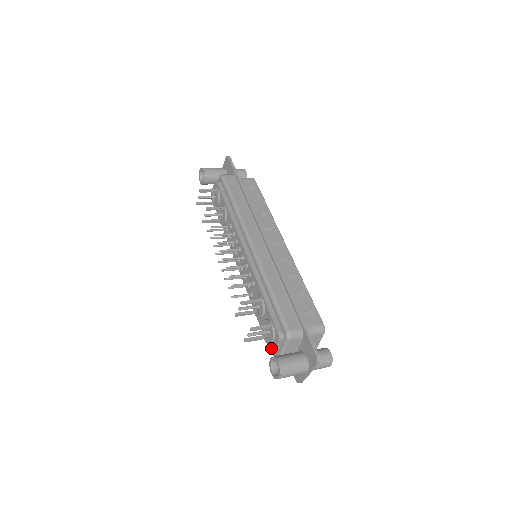
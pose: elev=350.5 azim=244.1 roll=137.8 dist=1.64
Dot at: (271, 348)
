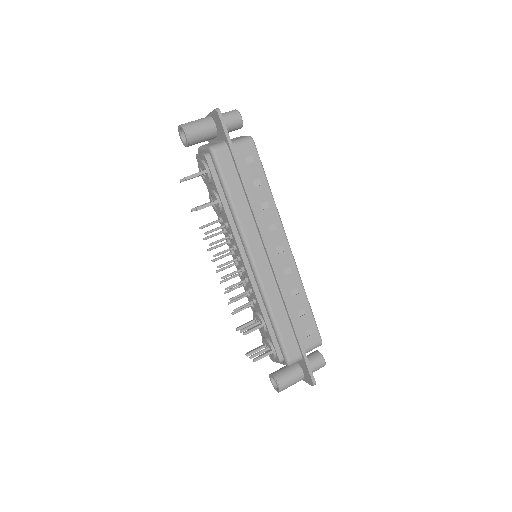
Dot at: occluded
